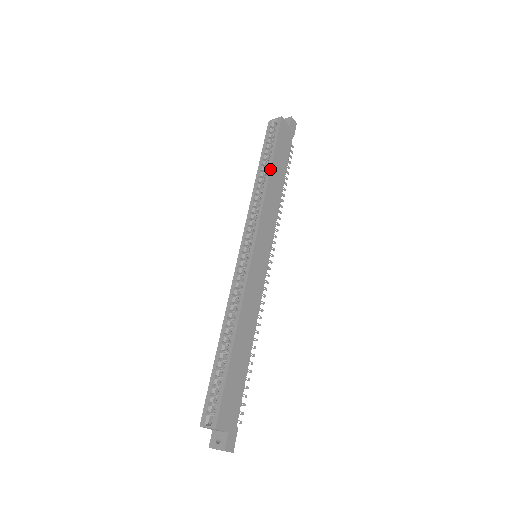
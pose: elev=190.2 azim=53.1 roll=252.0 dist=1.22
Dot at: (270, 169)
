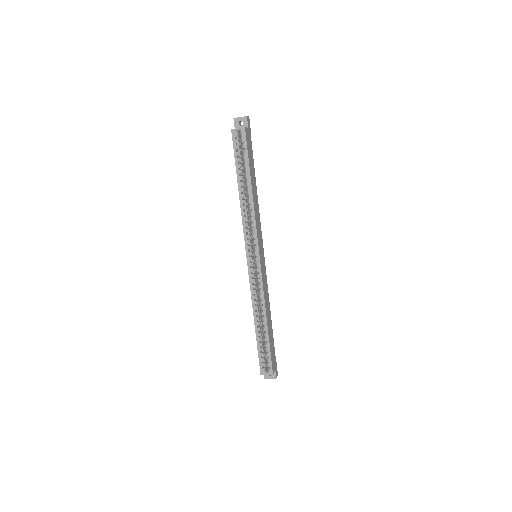
Dot at: (251, 187)
